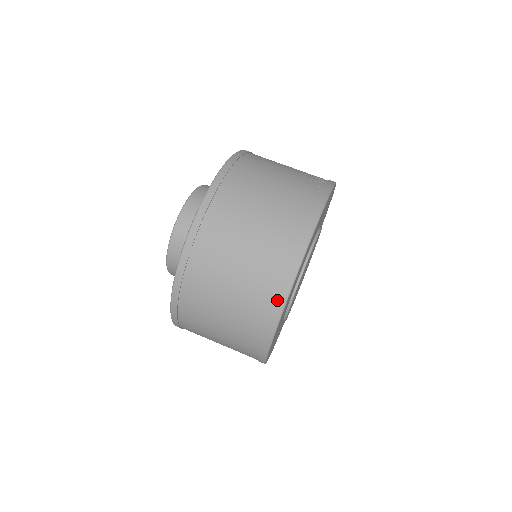
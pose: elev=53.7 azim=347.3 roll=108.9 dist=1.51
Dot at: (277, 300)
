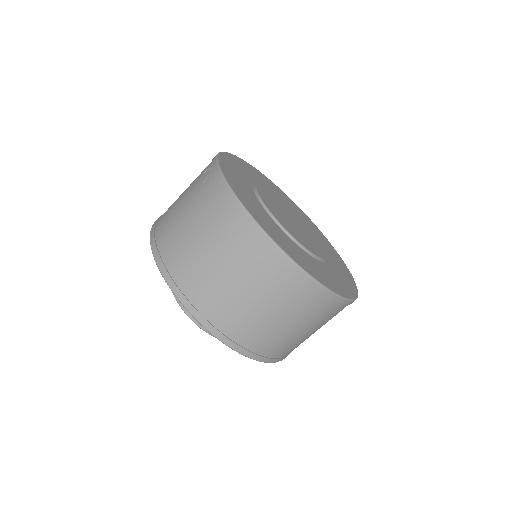
Dot at: (297, 276)
